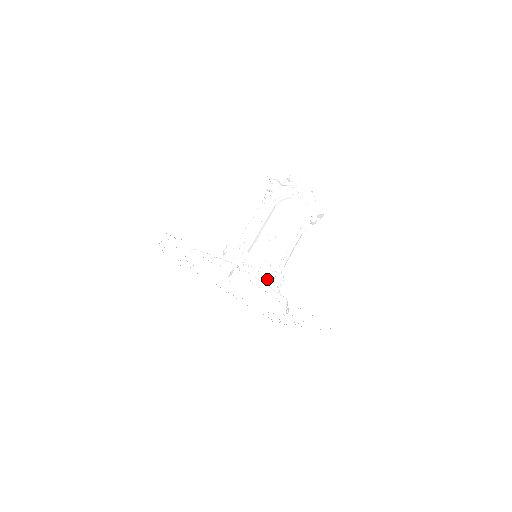
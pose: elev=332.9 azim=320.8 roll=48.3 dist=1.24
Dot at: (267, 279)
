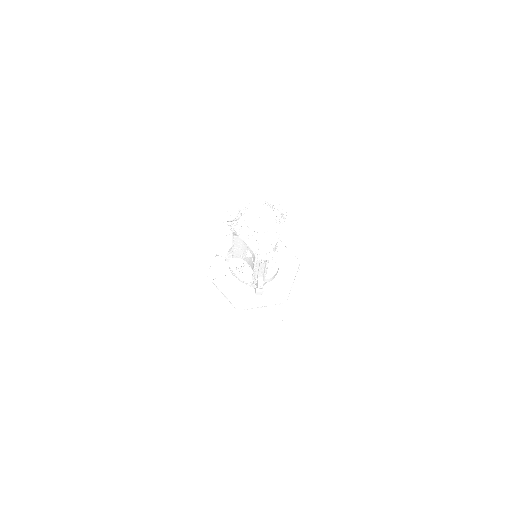
Dot at: occluded
